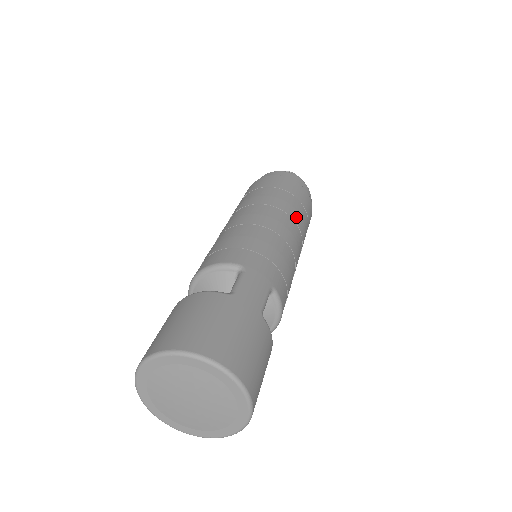
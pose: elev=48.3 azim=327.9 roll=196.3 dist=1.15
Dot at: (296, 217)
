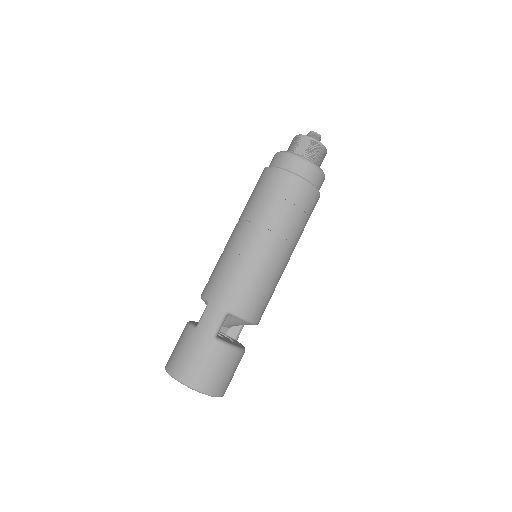
Dot at: (269, 222)
